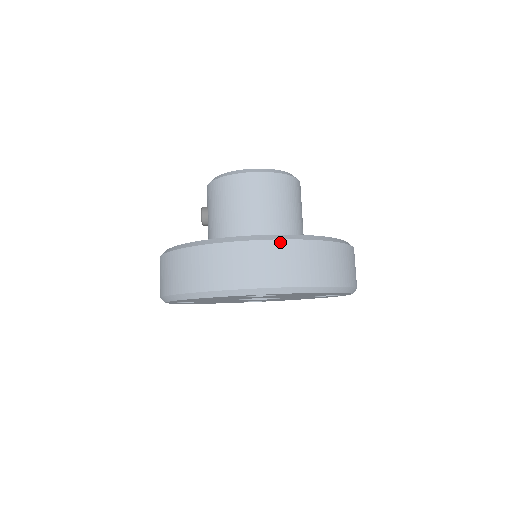
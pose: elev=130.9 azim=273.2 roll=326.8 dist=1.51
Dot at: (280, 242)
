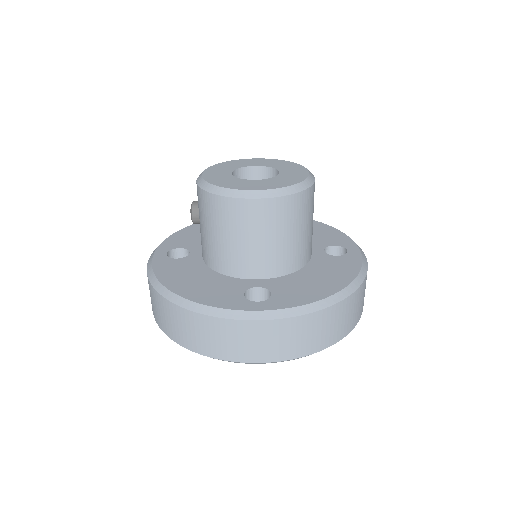
Dot at: (280, 321)
